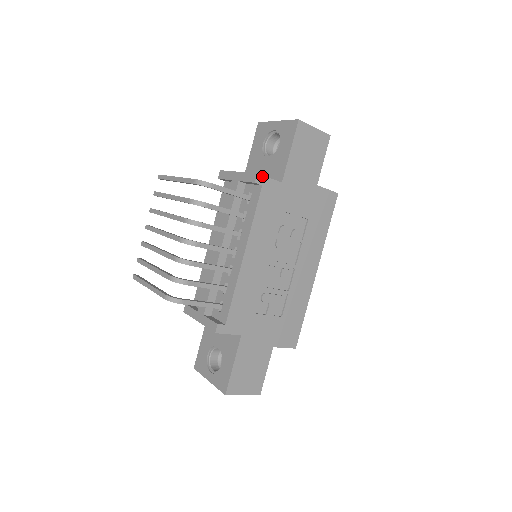
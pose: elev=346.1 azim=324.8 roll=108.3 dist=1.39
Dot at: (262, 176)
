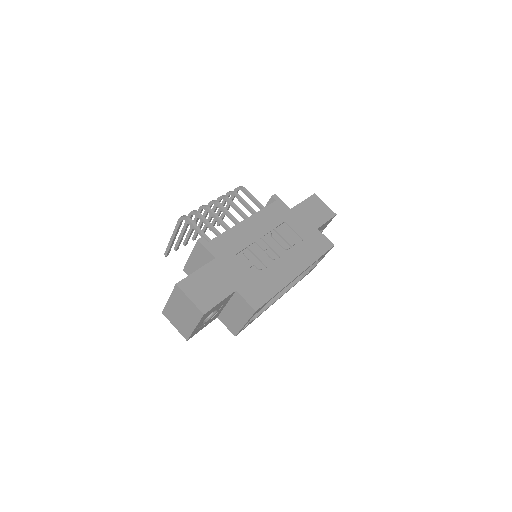
Dot at: (278, 197)
